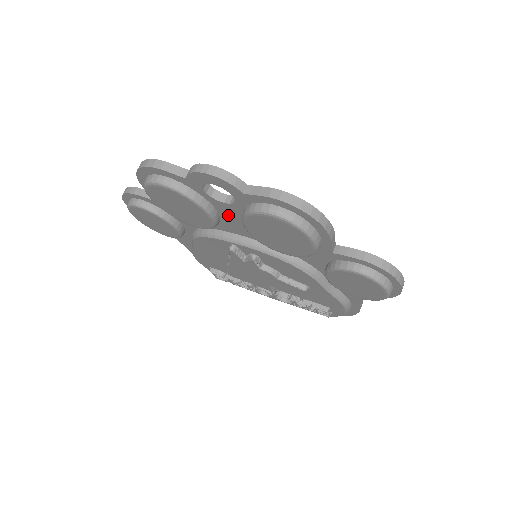
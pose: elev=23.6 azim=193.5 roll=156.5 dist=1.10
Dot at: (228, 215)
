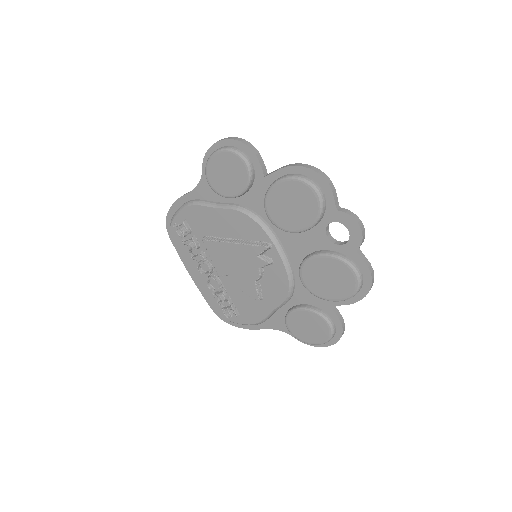
Dot at: (309, 238)
